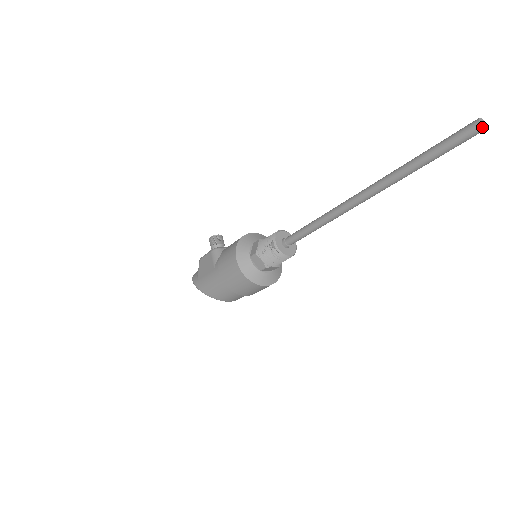
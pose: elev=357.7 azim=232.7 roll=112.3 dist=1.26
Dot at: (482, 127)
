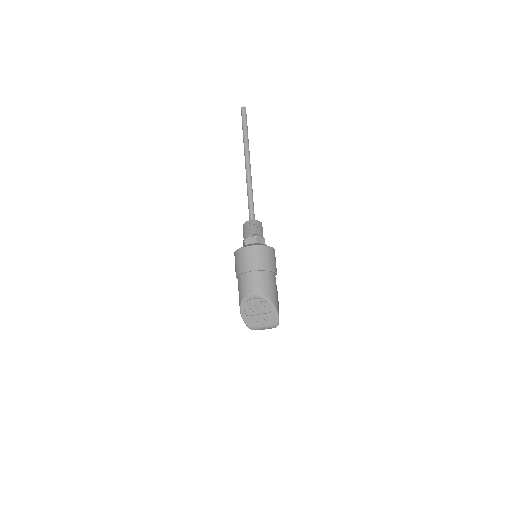
Dot at: (241, 108)
